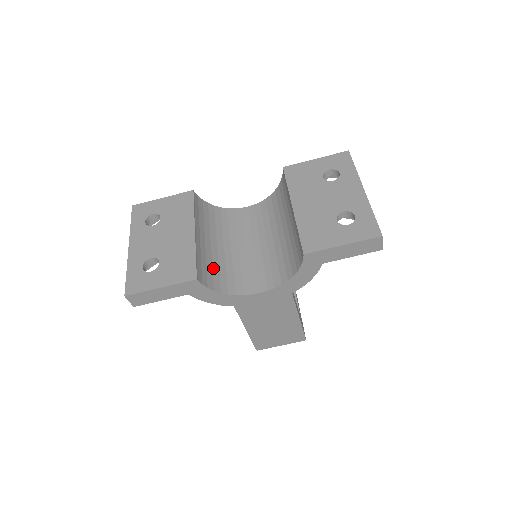
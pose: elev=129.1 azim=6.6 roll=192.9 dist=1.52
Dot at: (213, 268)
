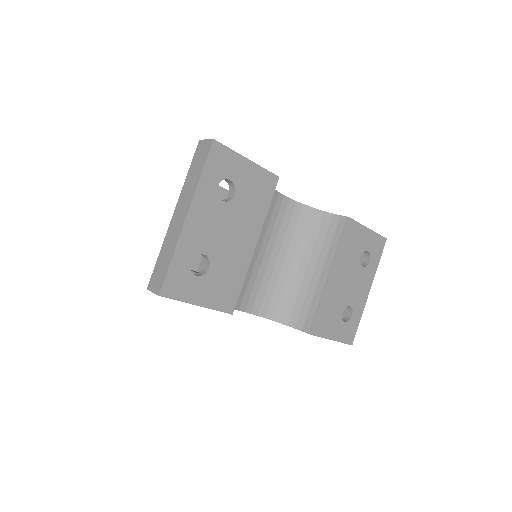
Dot at: occluded
